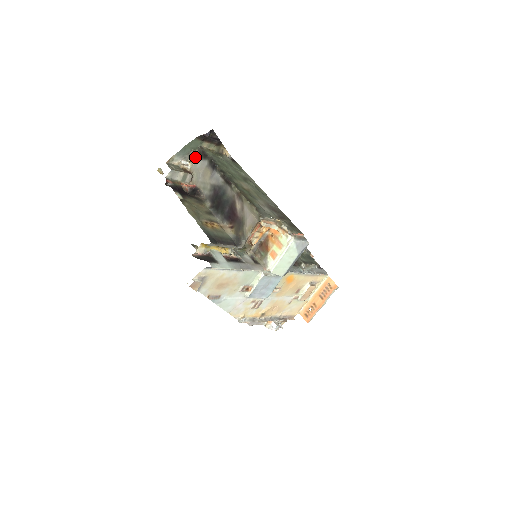
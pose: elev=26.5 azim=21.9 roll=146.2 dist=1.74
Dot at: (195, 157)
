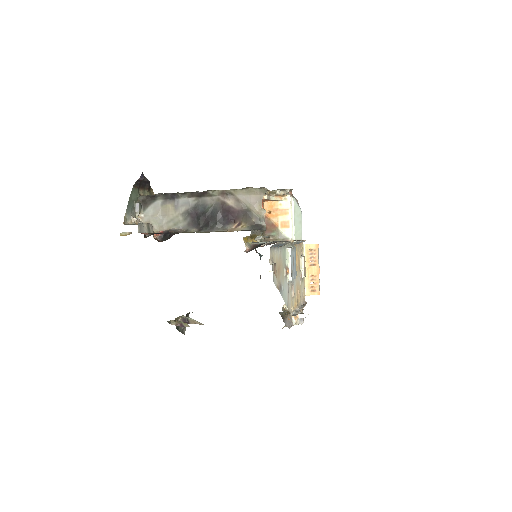
Dot at: (141, 208)
